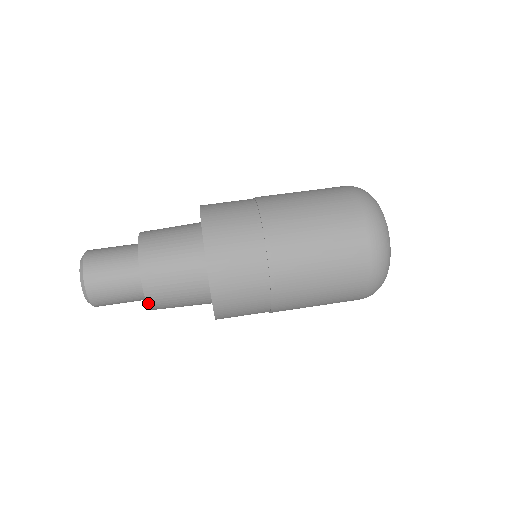
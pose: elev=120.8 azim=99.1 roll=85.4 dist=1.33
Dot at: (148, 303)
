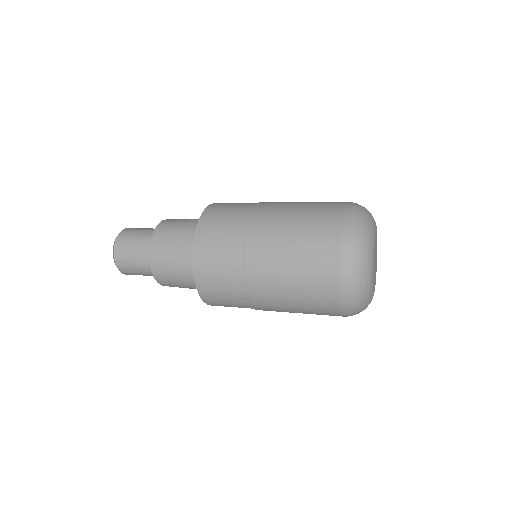
Dot at: (155, 278)
